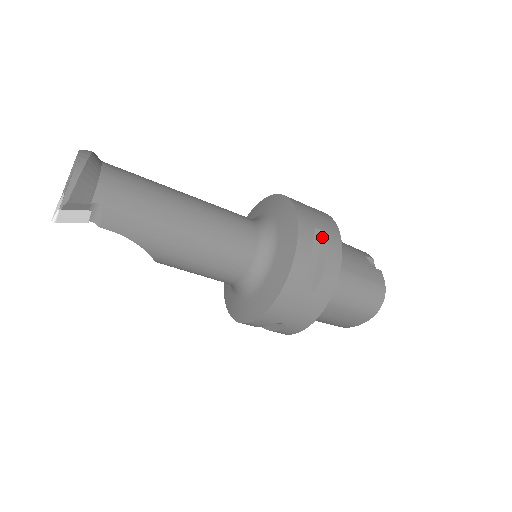
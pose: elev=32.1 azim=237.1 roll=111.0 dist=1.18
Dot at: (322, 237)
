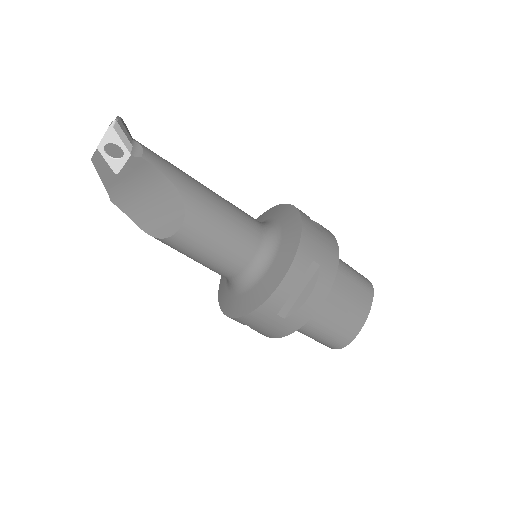
Dot at: occluded
